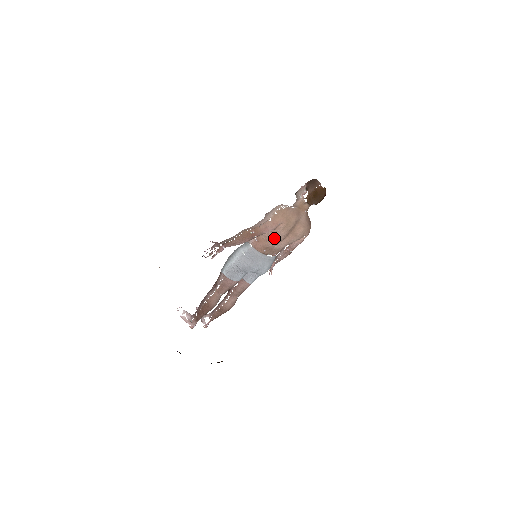
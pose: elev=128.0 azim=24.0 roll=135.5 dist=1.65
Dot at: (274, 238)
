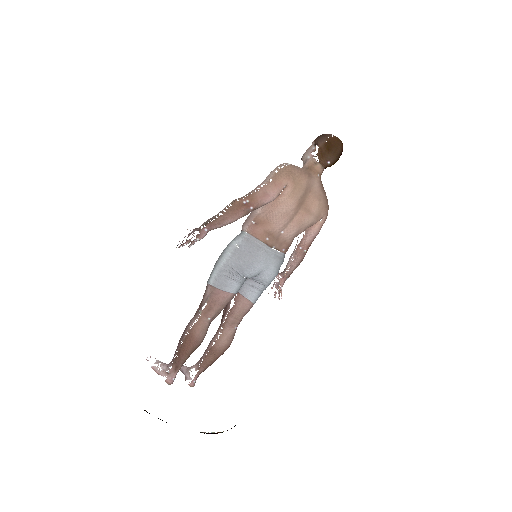
Dot at: (279, 214)
